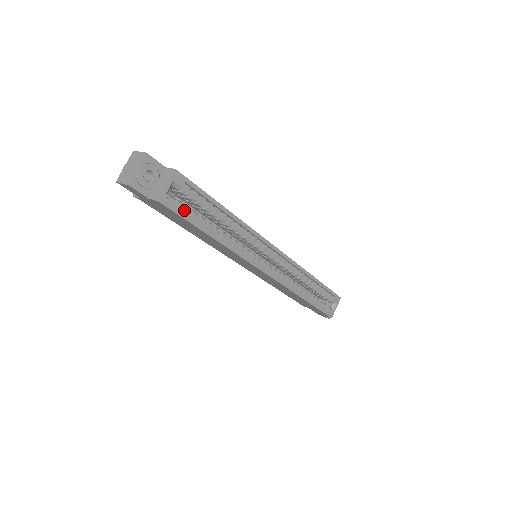
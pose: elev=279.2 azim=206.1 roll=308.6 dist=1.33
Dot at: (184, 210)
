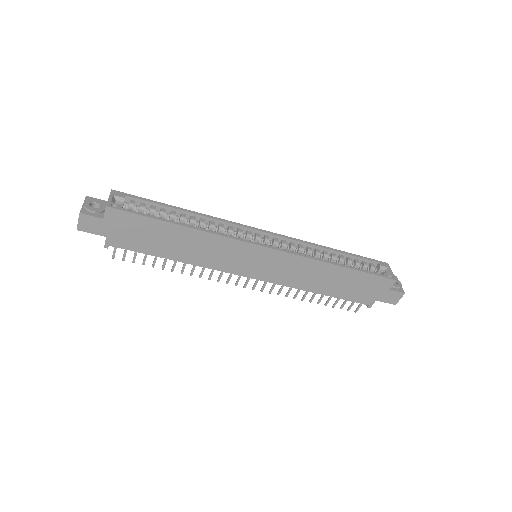
Dot at: (138, 213)
